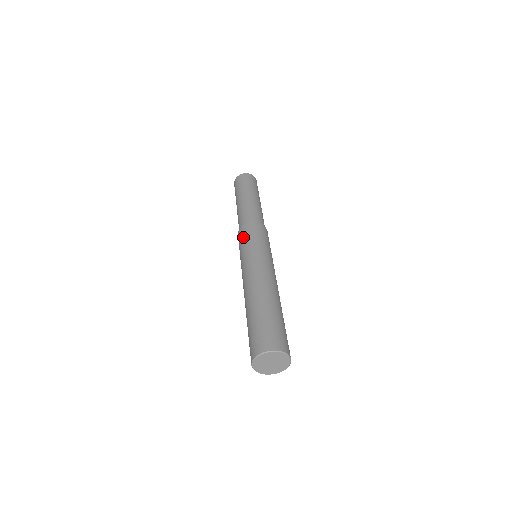
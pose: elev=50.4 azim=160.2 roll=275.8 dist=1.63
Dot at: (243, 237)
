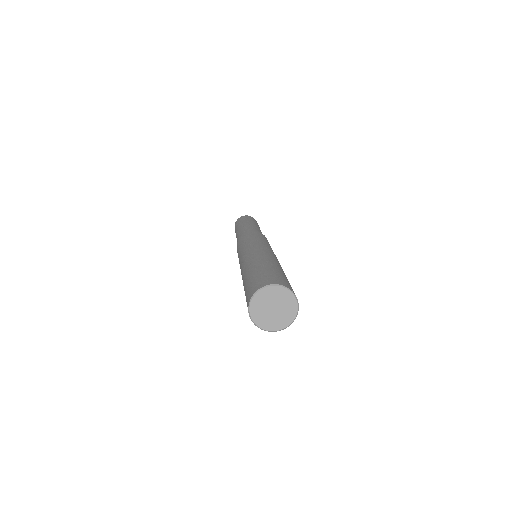
Dot at: (247, 236)
